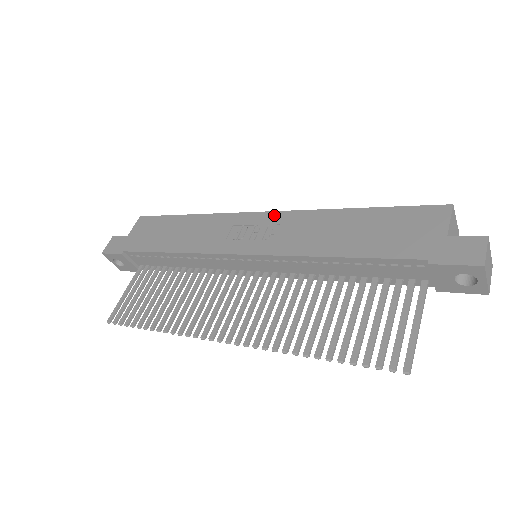
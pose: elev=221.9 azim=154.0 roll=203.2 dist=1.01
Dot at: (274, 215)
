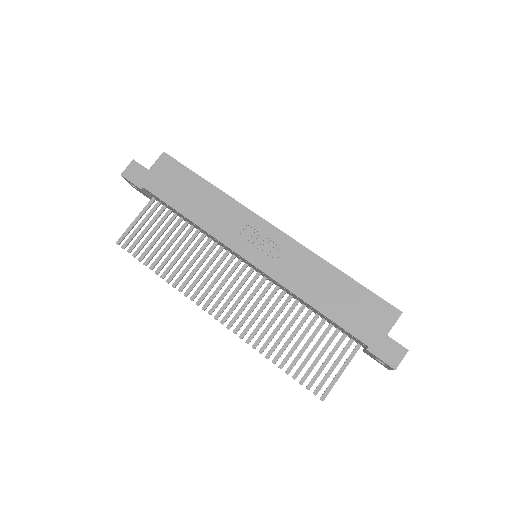
Dot at: (283, 237)
